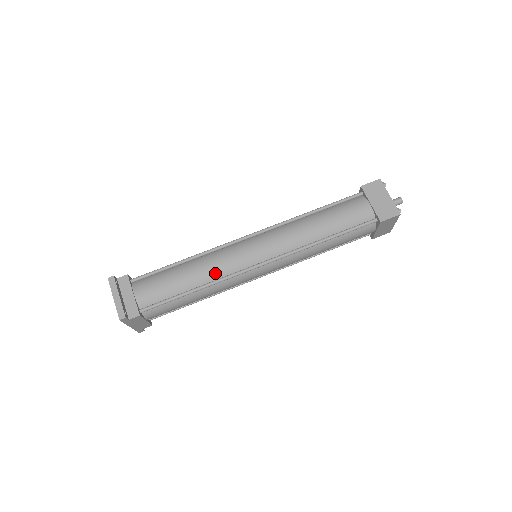
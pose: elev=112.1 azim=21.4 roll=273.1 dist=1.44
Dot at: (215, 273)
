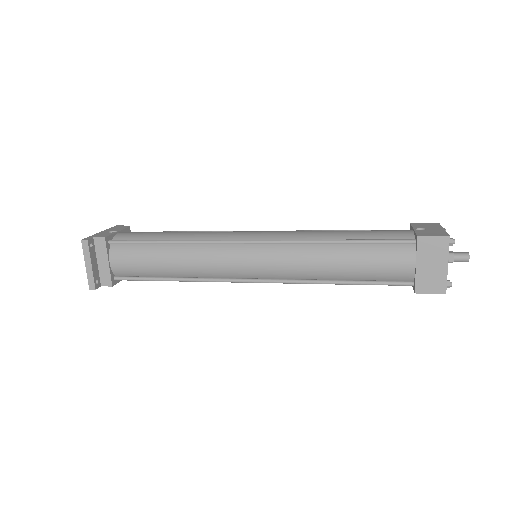
Dot at: (199, 272)
